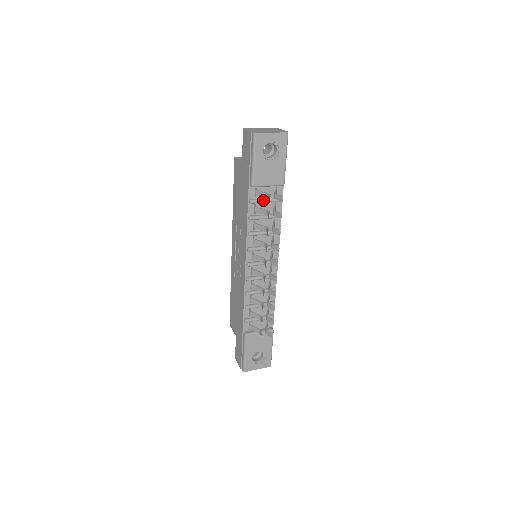
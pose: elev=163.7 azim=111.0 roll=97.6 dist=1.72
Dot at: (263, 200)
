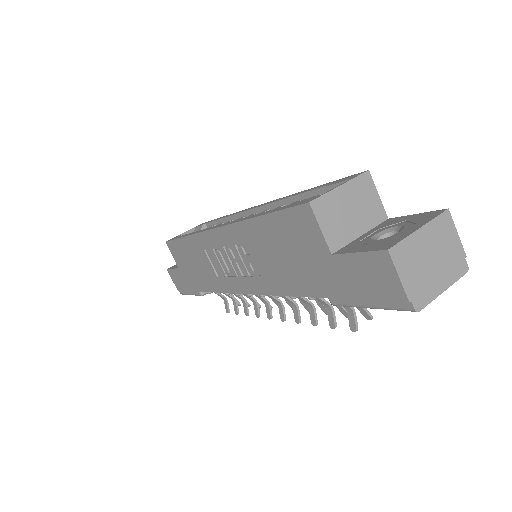
Dot at: occluded
